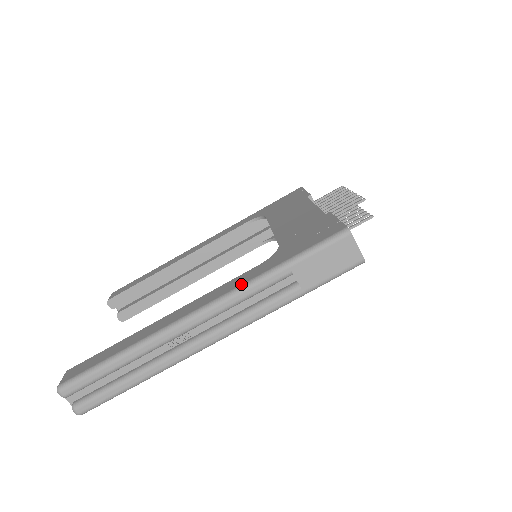
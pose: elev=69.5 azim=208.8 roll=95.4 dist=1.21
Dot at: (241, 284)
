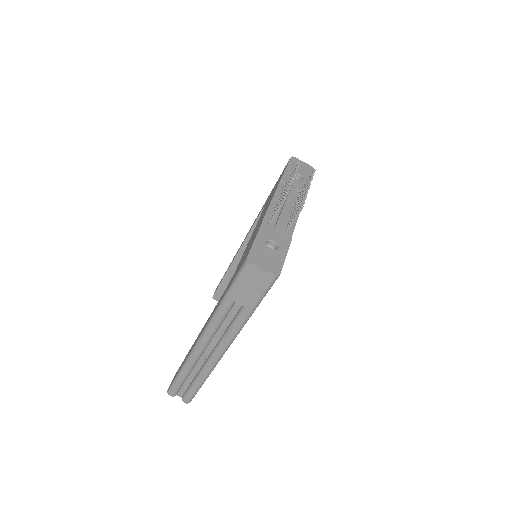
Dot at: (212, 315)
